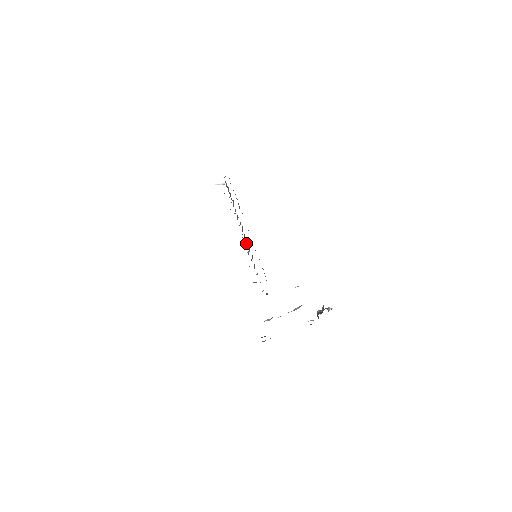
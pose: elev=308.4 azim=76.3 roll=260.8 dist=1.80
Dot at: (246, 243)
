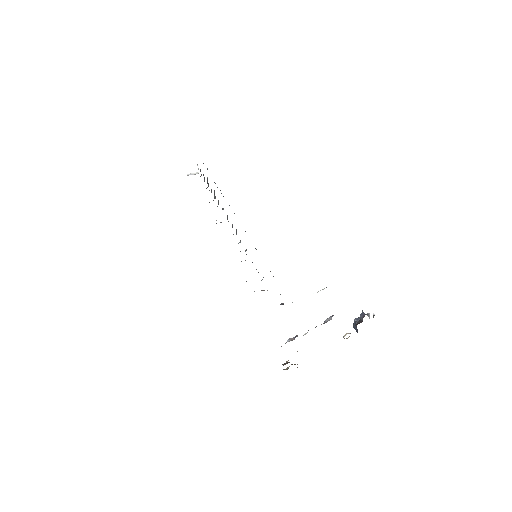
Dot at: (240, 241)
